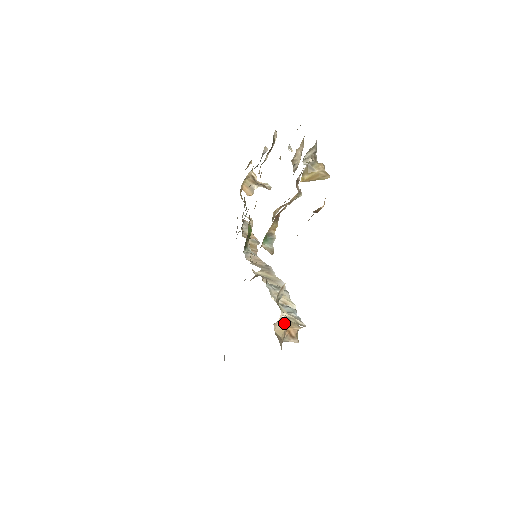
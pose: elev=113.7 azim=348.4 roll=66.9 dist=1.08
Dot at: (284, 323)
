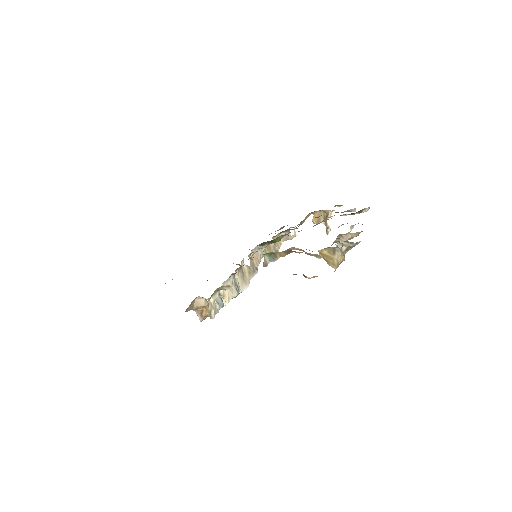
Dot at: (205, 303)
